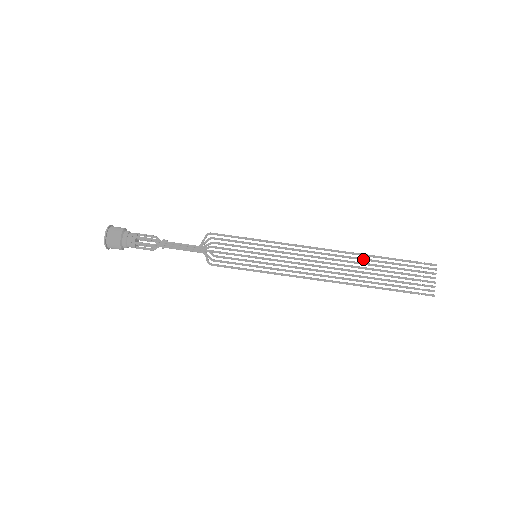
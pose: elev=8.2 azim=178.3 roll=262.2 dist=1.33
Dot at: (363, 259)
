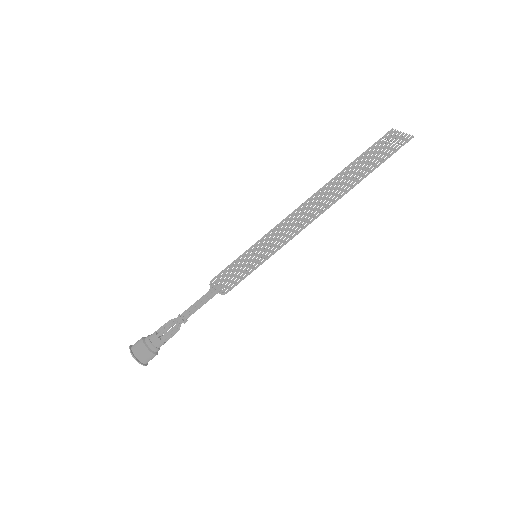
Dot at: (335, 179)
